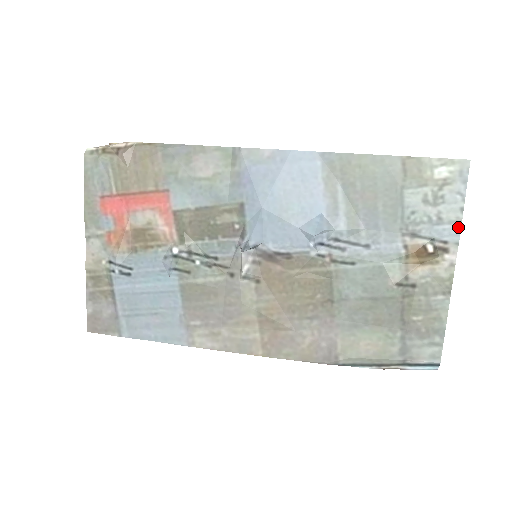
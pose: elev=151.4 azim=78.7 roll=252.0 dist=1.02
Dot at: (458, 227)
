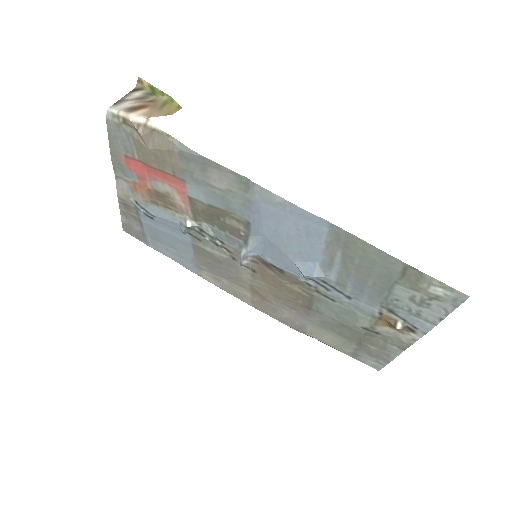
Dot at: (431, 326)
